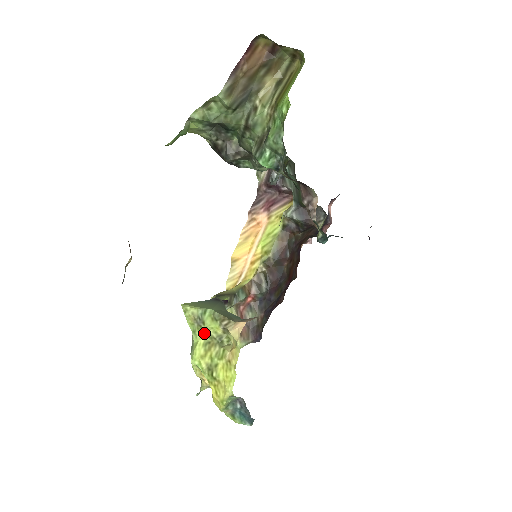
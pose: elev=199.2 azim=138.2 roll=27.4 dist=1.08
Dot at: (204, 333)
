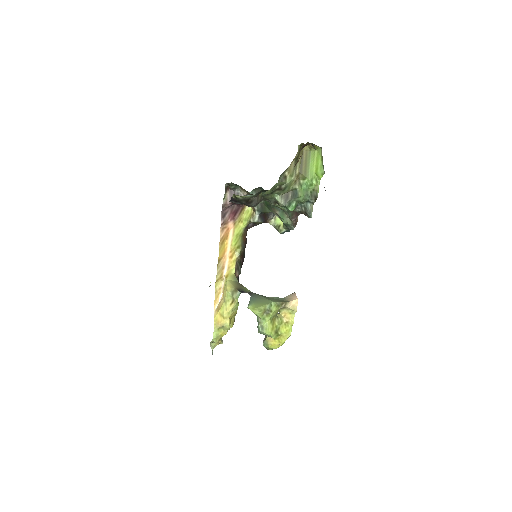
Dot at: (271, 316)
